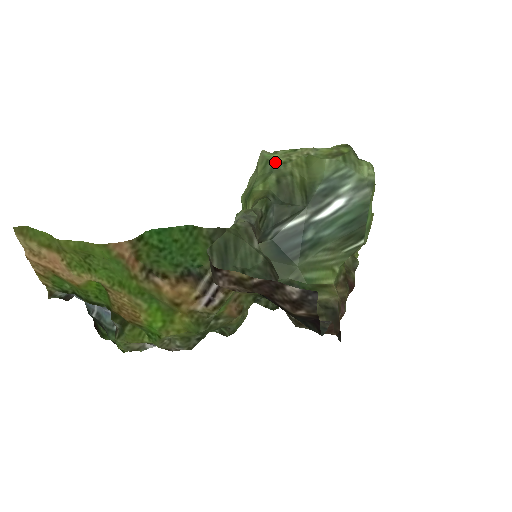
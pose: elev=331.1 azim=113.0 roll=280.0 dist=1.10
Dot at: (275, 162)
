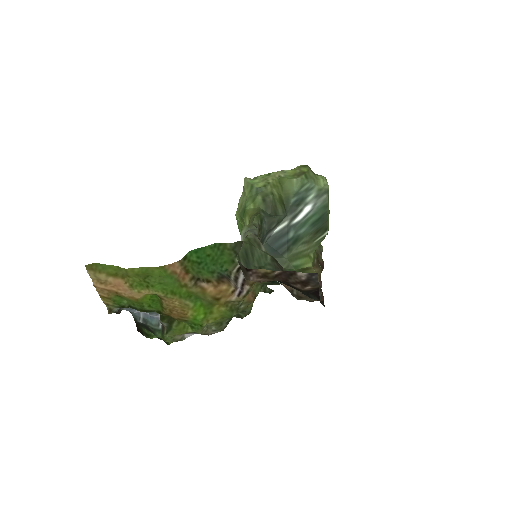
Dot at: (258, 186)
